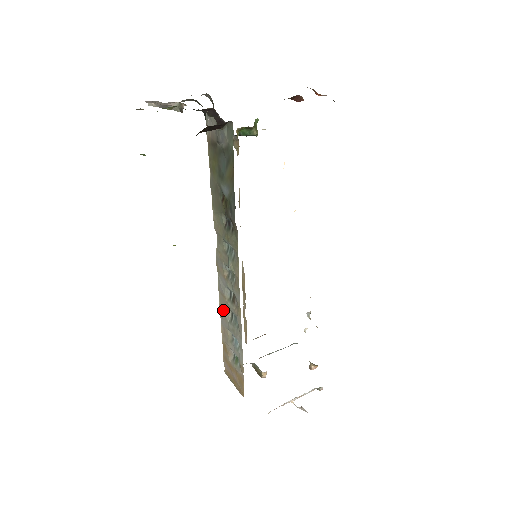
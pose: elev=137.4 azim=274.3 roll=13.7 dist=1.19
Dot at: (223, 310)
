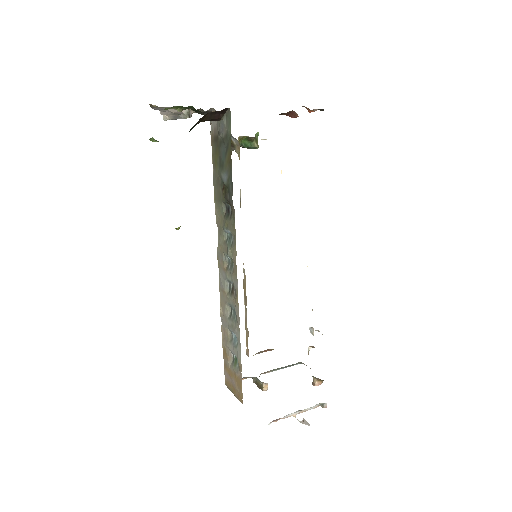
Dot at: (223, 308)
